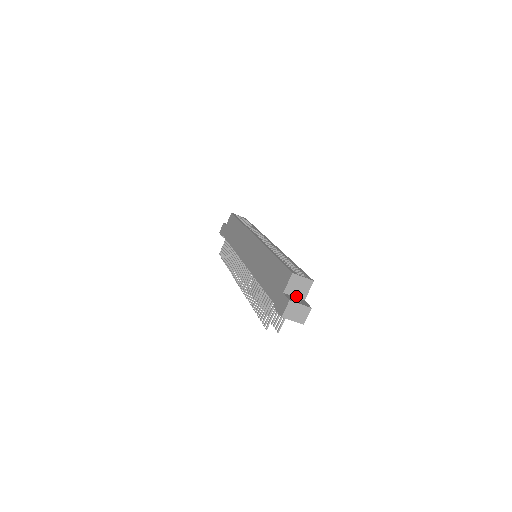
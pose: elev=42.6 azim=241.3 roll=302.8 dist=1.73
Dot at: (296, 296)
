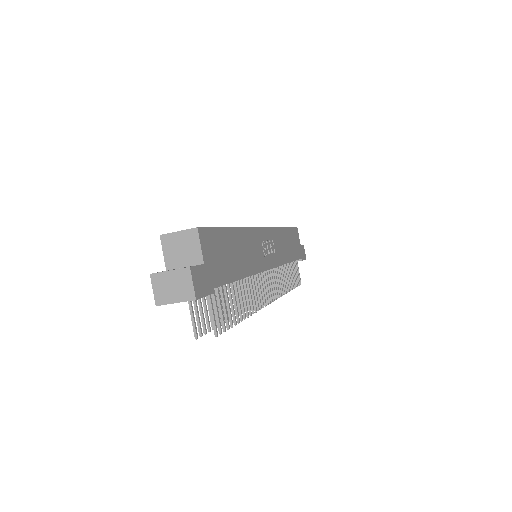
Dot at: (187, 265)
